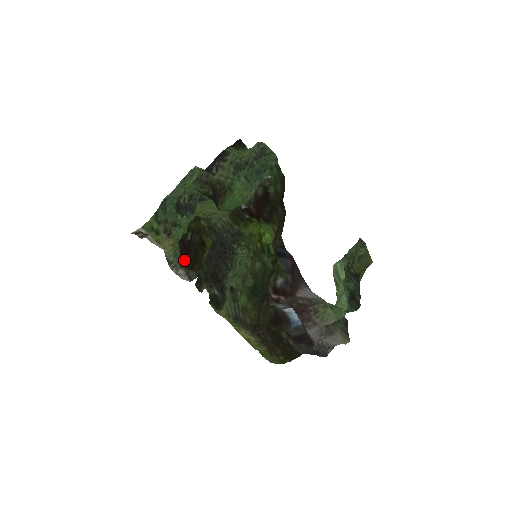
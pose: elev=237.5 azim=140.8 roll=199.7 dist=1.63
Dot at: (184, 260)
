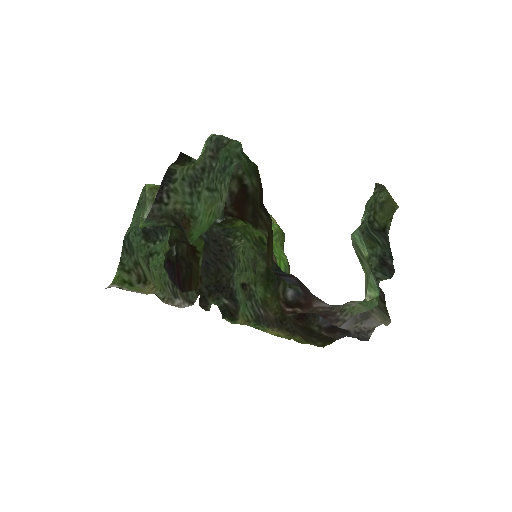
Dot at: (177, 284)
